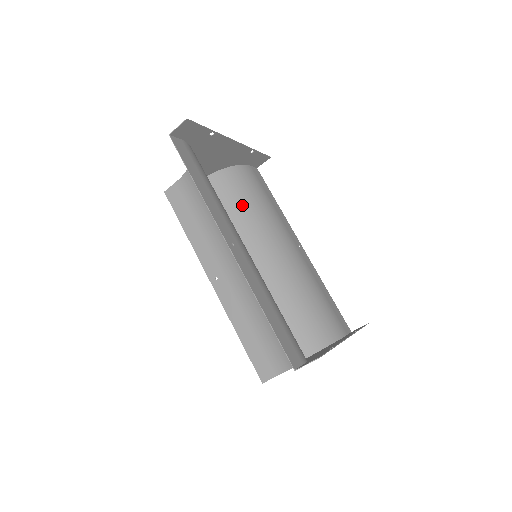
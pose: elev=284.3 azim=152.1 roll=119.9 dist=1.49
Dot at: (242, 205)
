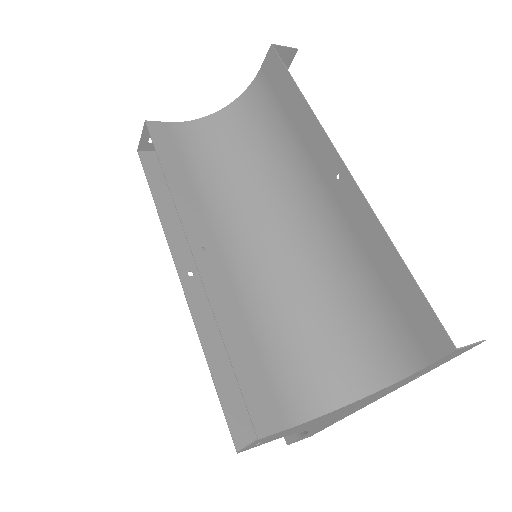
Dot at: occluded
